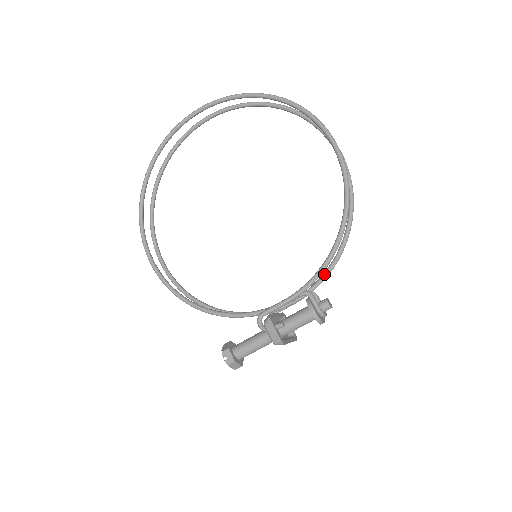
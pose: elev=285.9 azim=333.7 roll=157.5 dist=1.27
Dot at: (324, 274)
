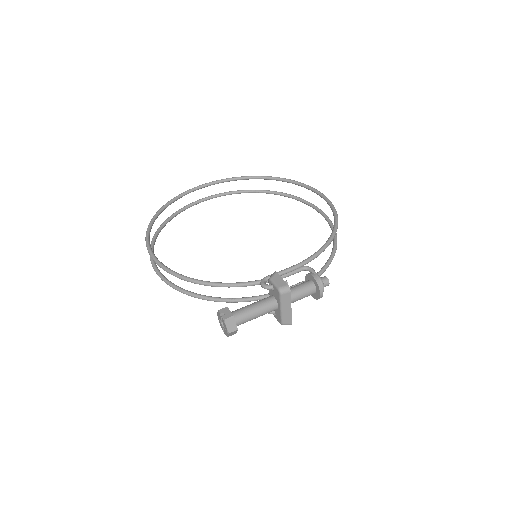
Dot at: (317, 273)
